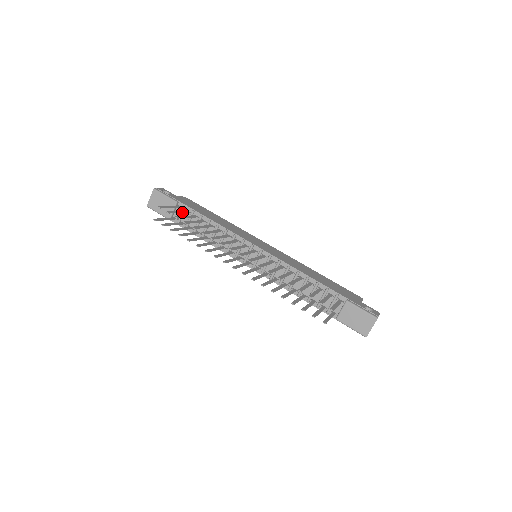
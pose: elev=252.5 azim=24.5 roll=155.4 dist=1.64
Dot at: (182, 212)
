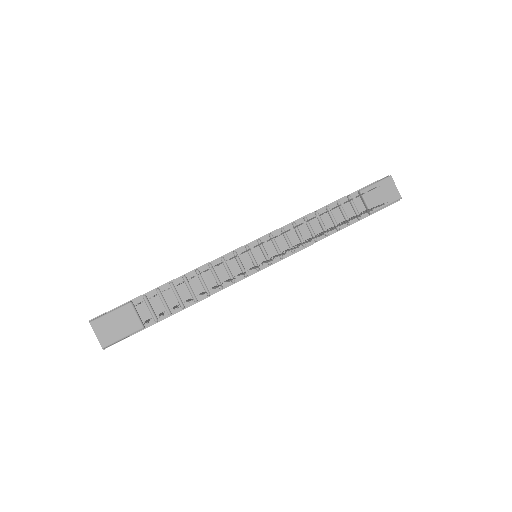
Dot at: occluded
